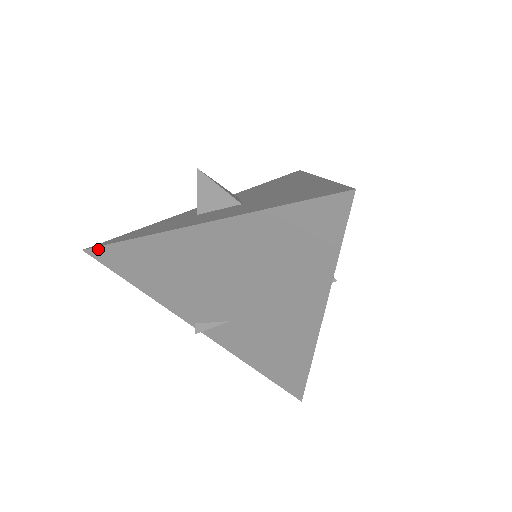
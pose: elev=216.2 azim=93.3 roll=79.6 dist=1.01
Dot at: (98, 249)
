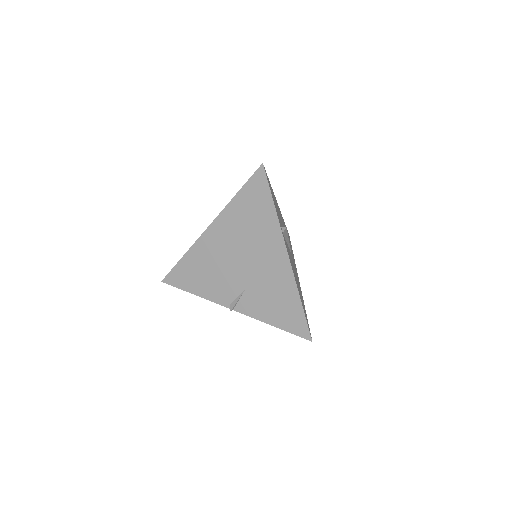
Dot at: (169, 275)
